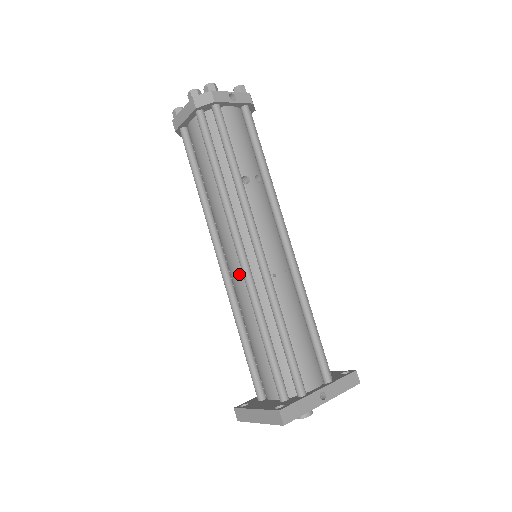
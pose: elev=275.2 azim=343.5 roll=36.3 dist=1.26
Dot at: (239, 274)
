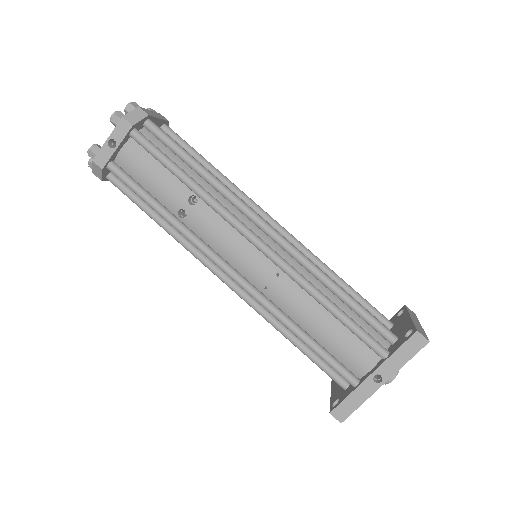
Dot at: occluded
